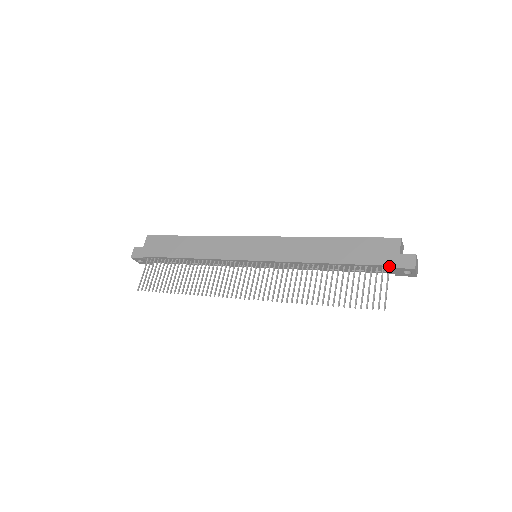
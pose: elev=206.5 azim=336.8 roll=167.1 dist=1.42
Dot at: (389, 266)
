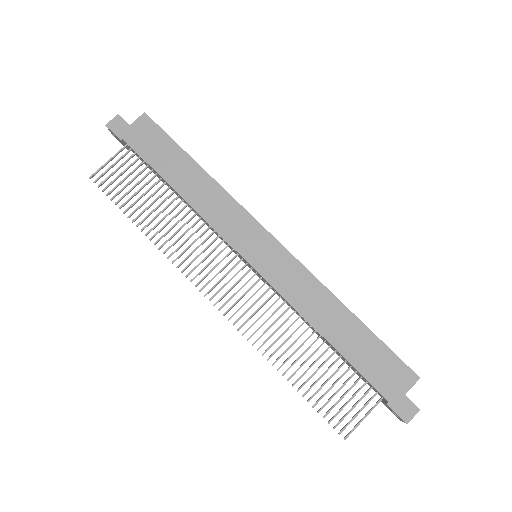
Dot at: (385, 398)
